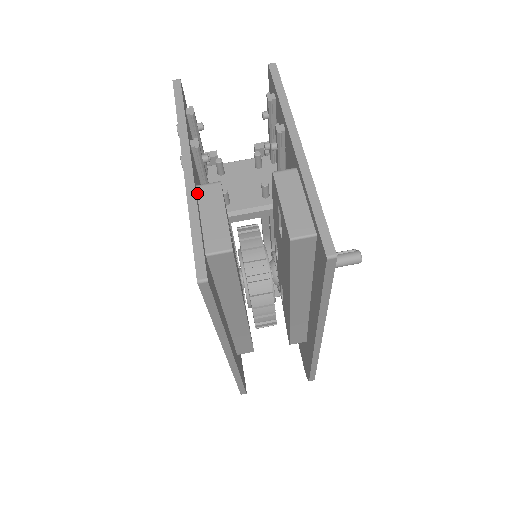
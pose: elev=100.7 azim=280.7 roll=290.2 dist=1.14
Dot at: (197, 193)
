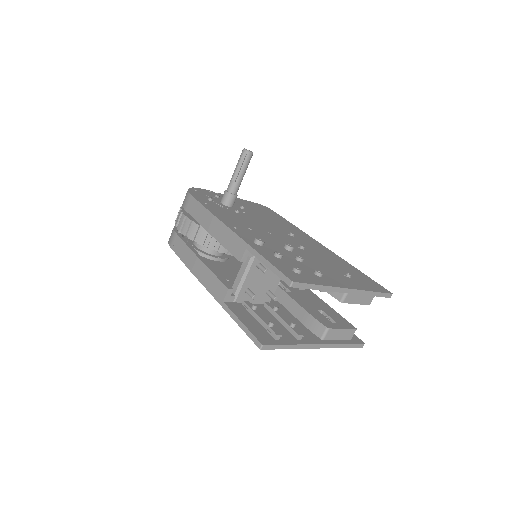
Dot at: (327, 340)
